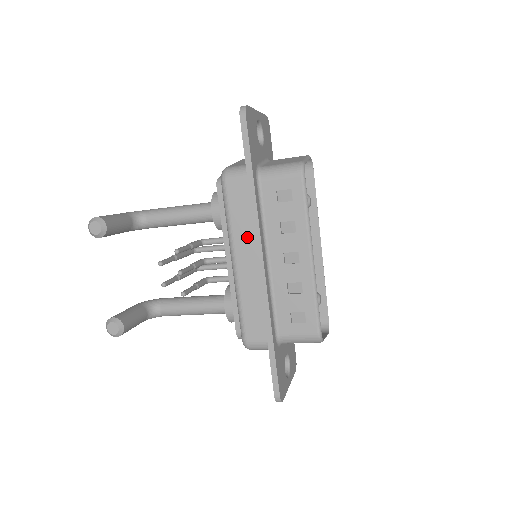
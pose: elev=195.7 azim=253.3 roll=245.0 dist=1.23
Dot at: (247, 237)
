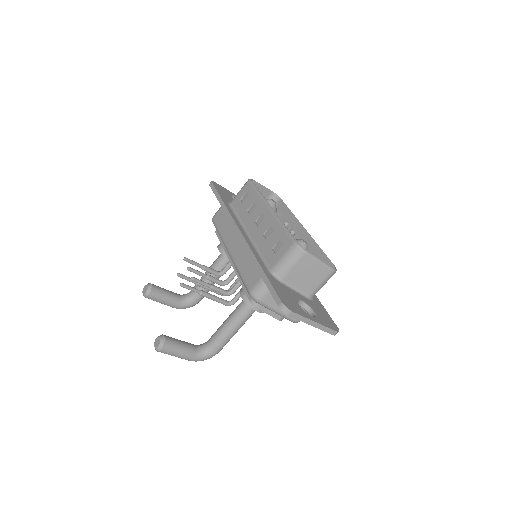
Dot at: (231, 231)
